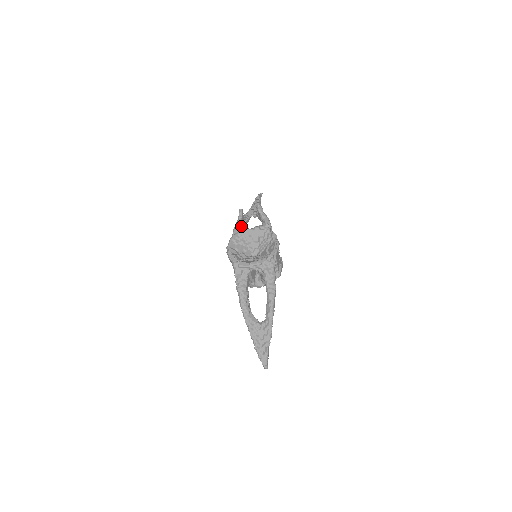
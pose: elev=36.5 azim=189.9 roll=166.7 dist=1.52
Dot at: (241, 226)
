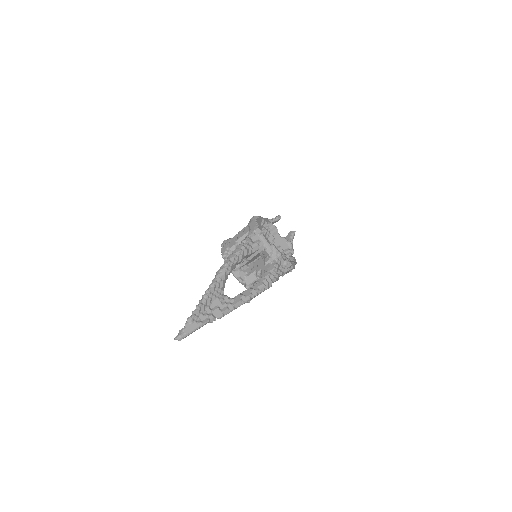
Dot at: occluded
